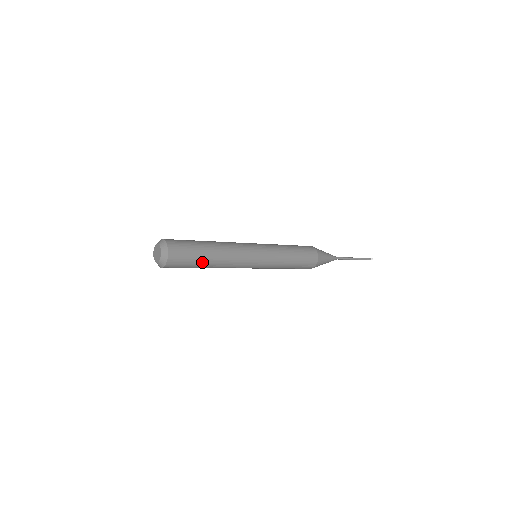
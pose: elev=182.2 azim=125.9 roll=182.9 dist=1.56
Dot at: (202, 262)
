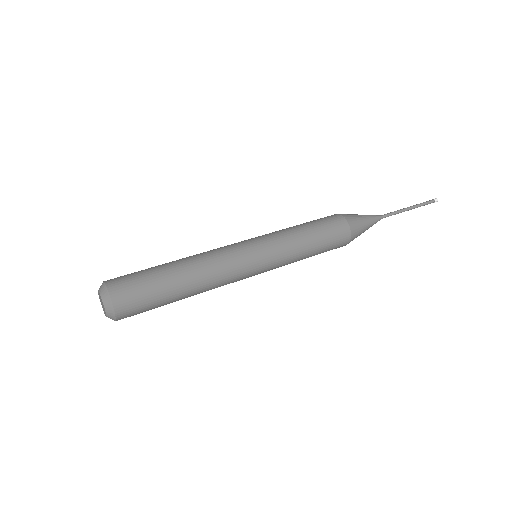
Dot at: (171, 300)
